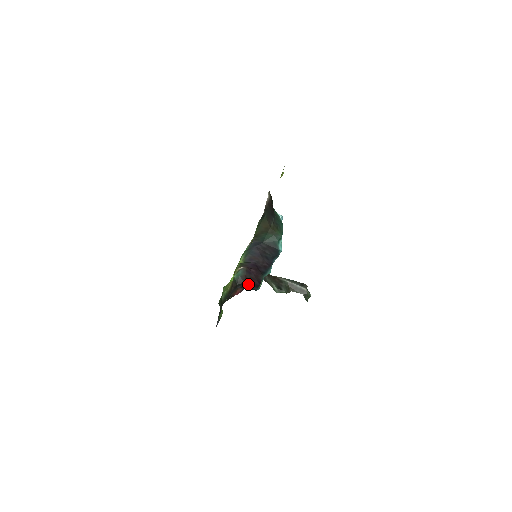
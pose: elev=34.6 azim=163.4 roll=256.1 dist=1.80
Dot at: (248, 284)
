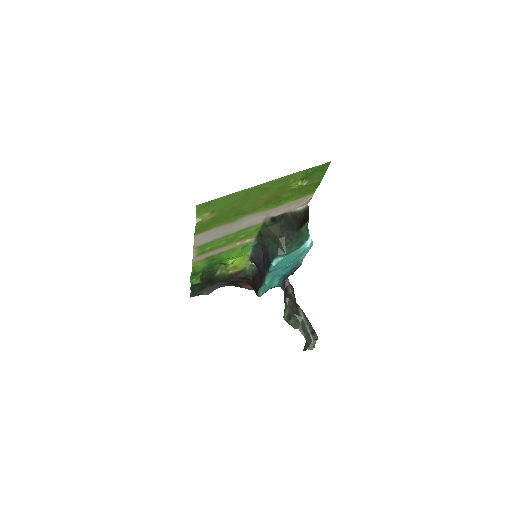
Dot at: (253, 284)
